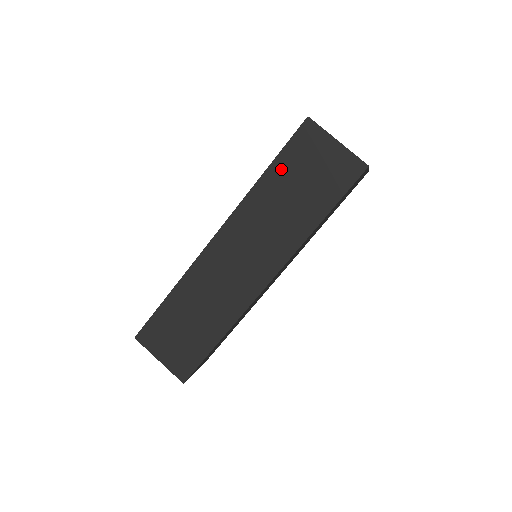
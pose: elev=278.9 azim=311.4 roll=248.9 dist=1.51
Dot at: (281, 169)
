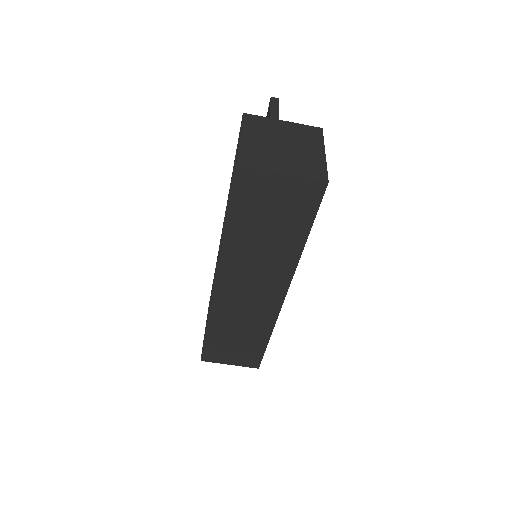
Dot at: (240, 219)
